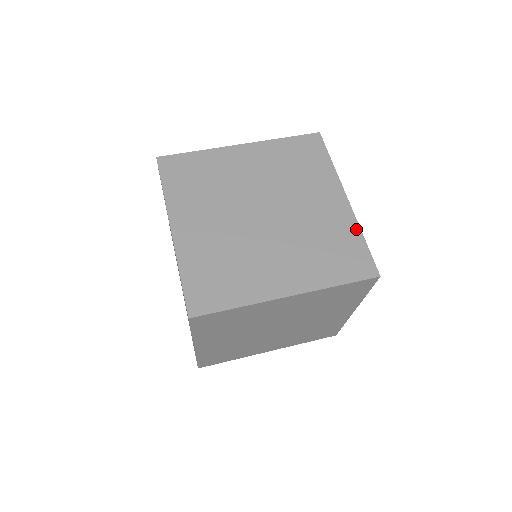
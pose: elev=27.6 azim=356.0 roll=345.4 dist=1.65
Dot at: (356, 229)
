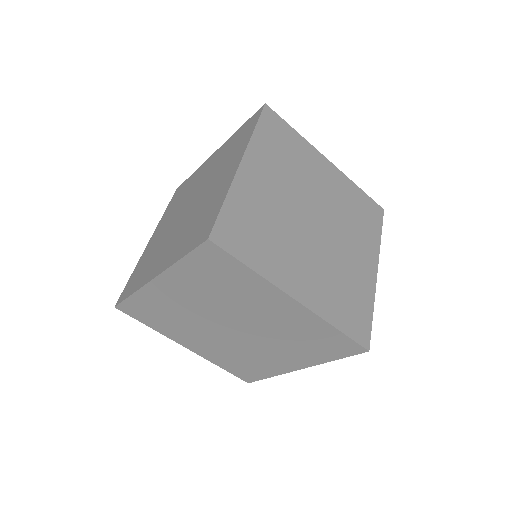
Dot at: (352, 184)
